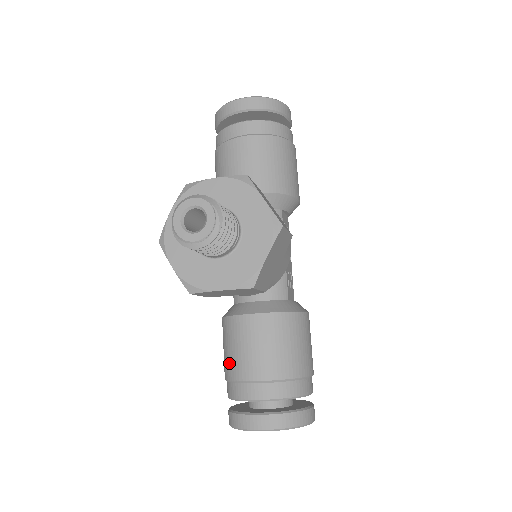
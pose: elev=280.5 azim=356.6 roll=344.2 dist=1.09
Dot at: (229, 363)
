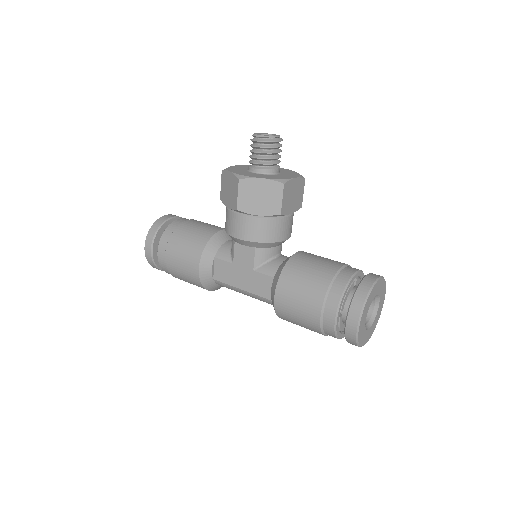
Dot at: (317, 278)
